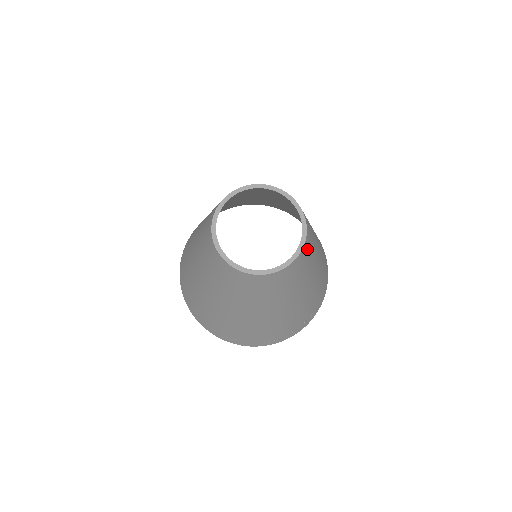
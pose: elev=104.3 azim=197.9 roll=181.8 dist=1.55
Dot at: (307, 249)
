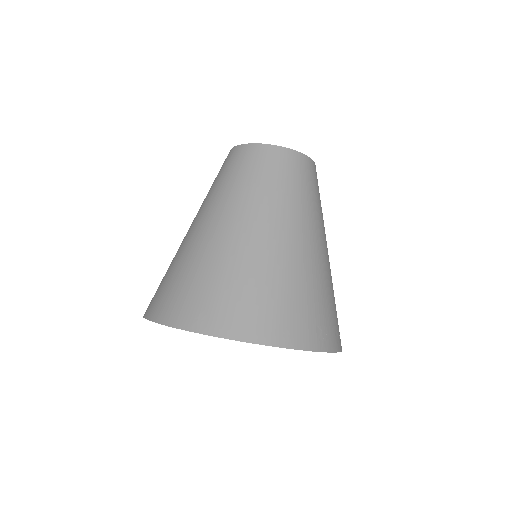
Dot at: occluded
